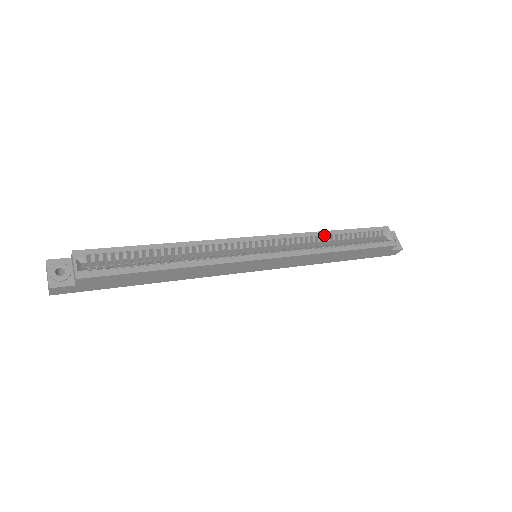
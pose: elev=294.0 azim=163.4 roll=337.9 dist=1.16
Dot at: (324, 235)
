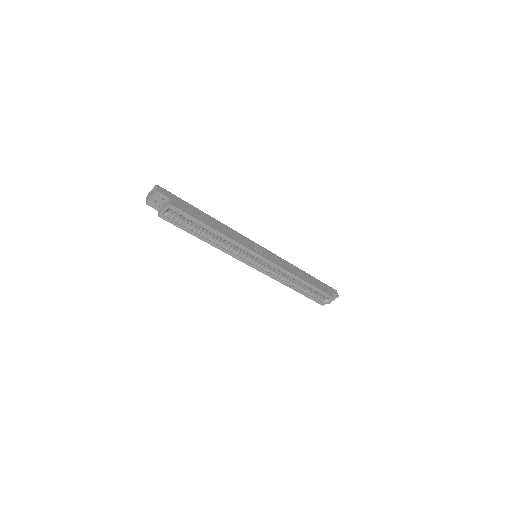
Dot at: (296, 279)
